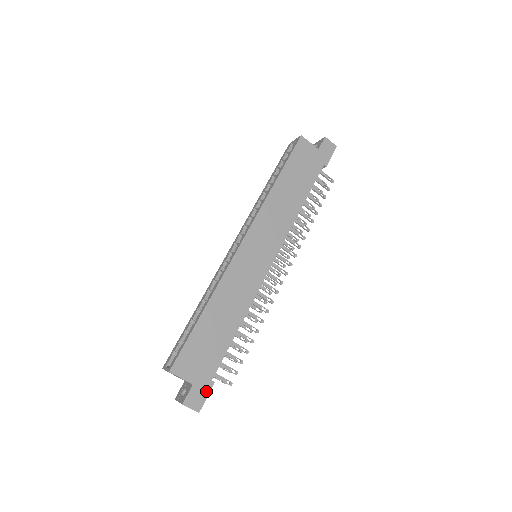
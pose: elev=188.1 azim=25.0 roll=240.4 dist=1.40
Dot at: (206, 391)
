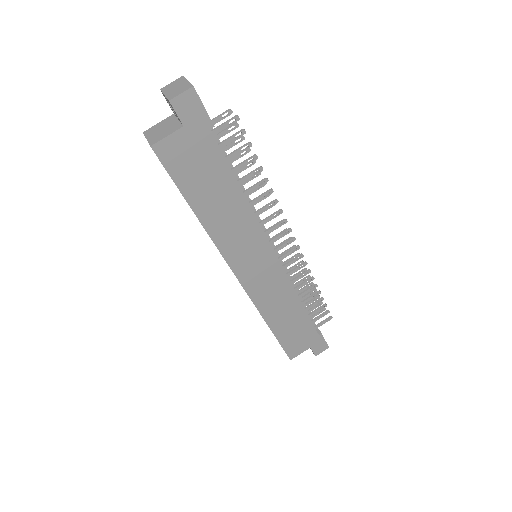
Dot at: (321, 340)
